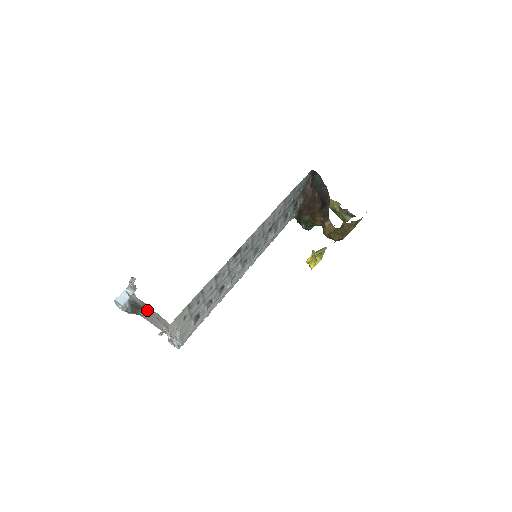
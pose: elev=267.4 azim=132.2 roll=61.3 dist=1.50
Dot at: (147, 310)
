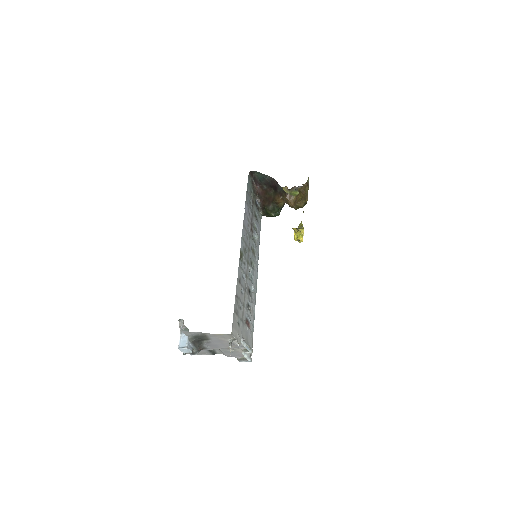
Dot at: (207, 334)
